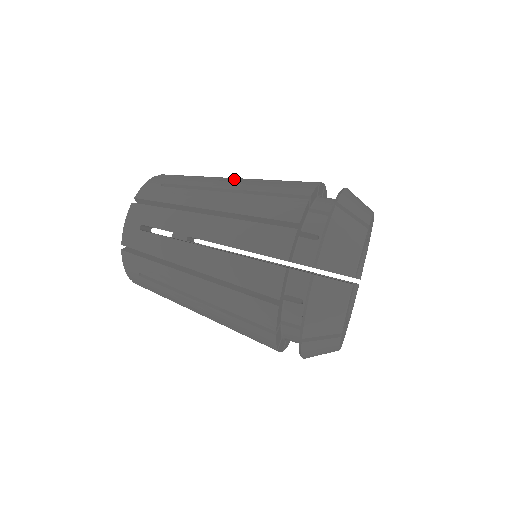
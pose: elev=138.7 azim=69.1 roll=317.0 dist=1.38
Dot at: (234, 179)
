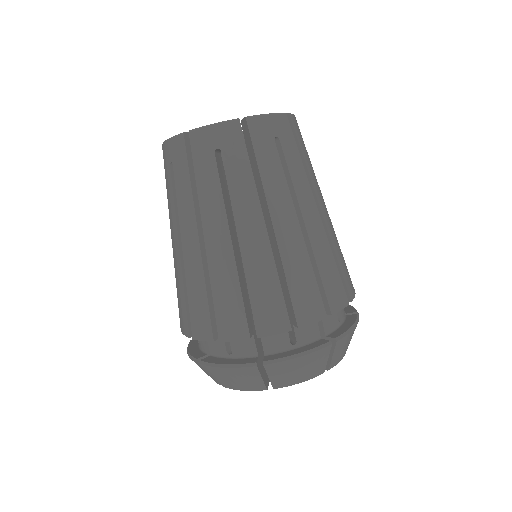
Dot at: (272, 223)
